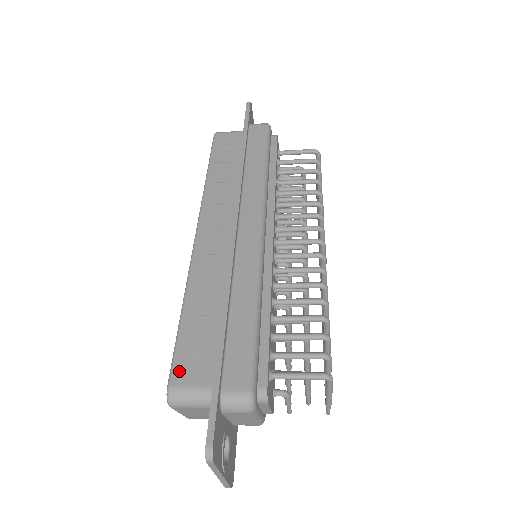
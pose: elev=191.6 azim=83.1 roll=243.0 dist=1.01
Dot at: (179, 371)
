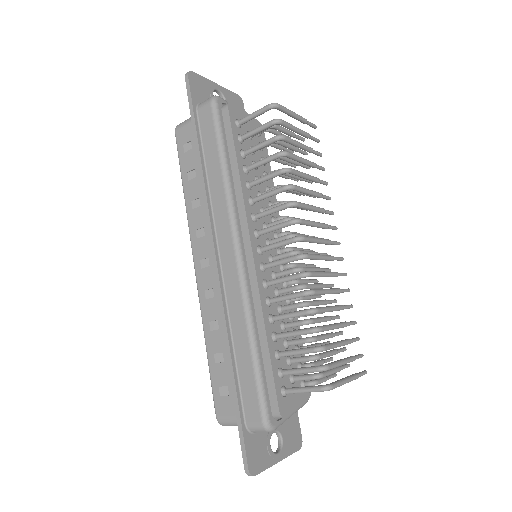
Dot at: (218, 405)
